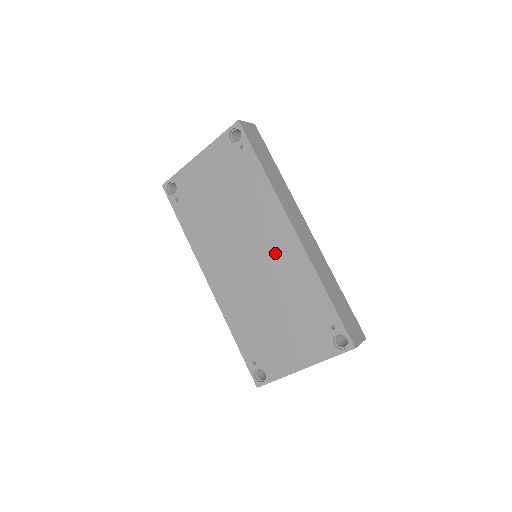
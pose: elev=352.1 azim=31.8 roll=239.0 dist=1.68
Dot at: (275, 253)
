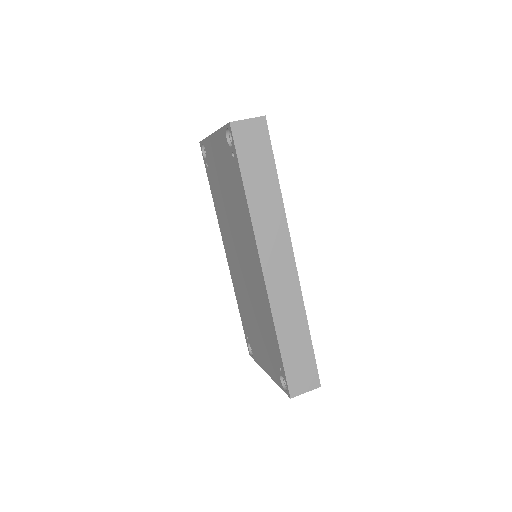
Dot at: (253, 275)
